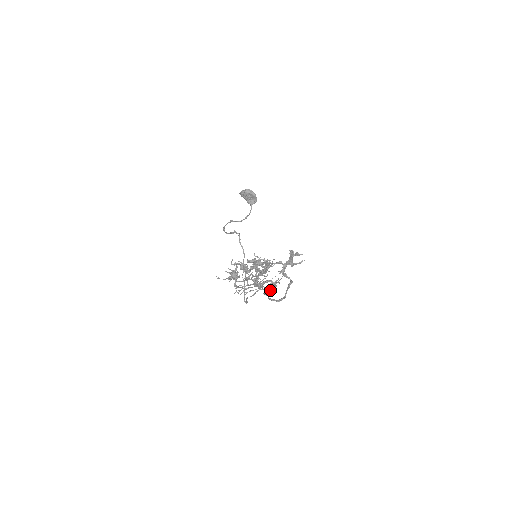
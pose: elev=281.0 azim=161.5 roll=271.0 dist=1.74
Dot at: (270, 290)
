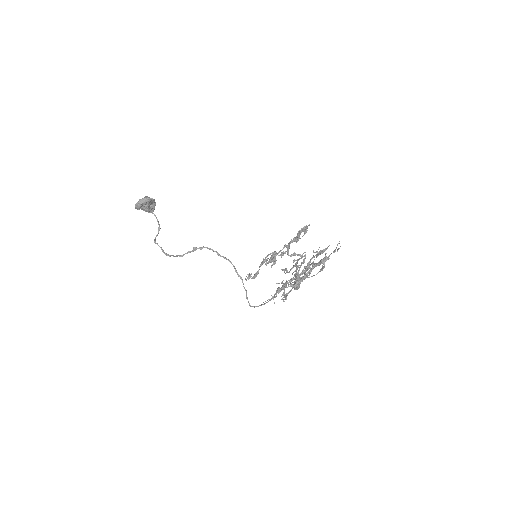
Dot at: occluded
